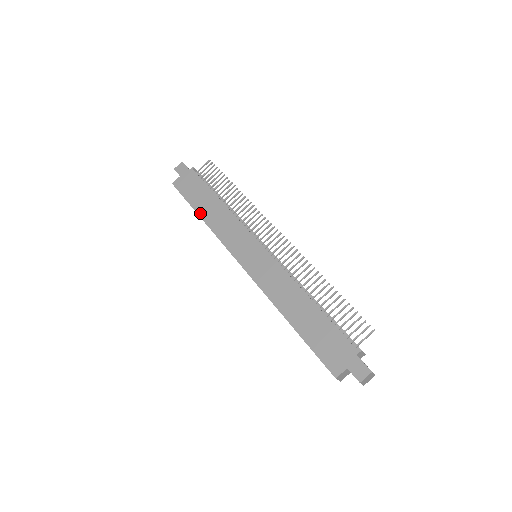
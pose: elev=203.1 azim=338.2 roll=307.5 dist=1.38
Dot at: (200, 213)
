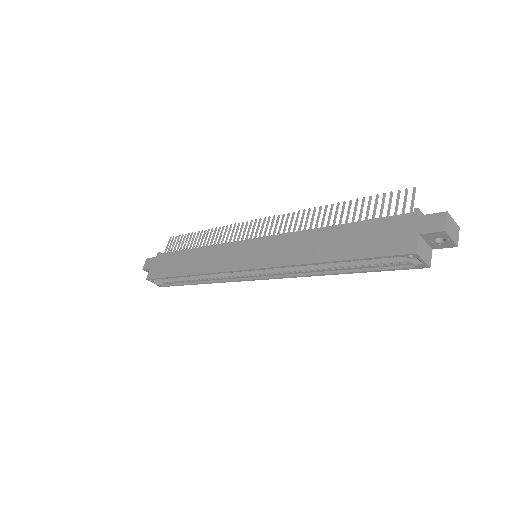
Dot at: (182, 273)
